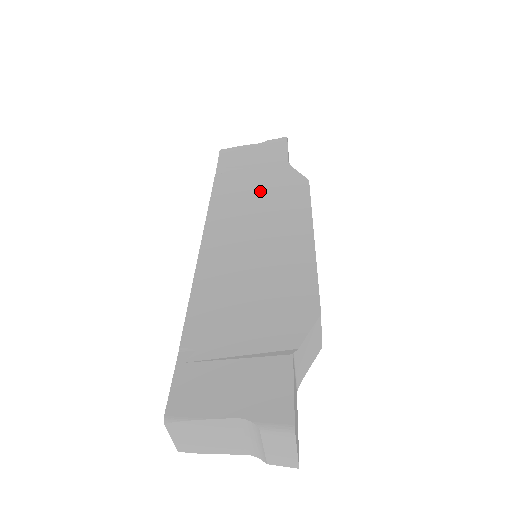
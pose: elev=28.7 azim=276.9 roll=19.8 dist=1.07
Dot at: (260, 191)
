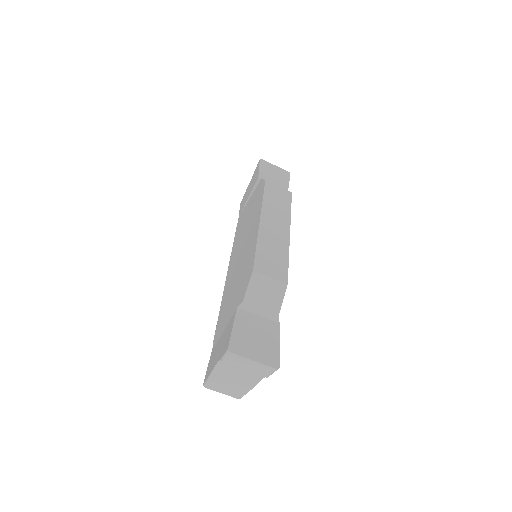
Dot at: (248, 213)
